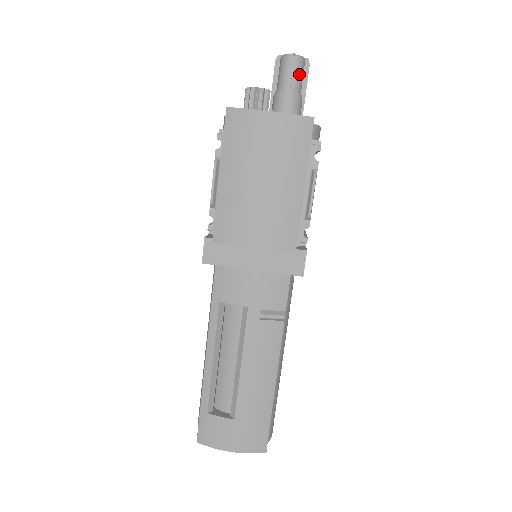
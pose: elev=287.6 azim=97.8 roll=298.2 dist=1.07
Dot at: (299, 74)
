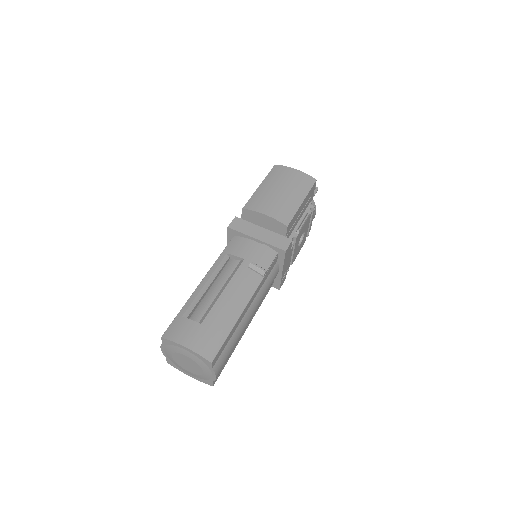
Dot at: occluded
